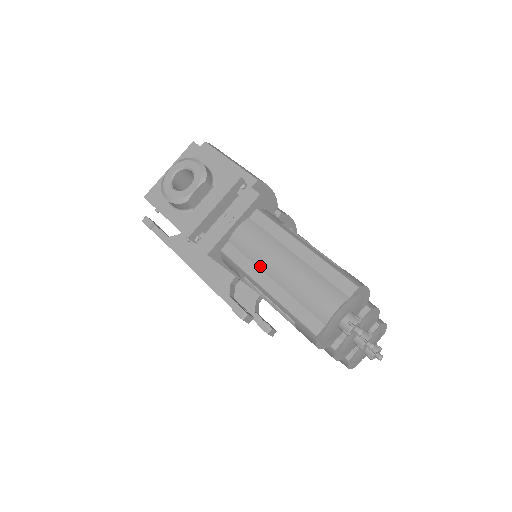
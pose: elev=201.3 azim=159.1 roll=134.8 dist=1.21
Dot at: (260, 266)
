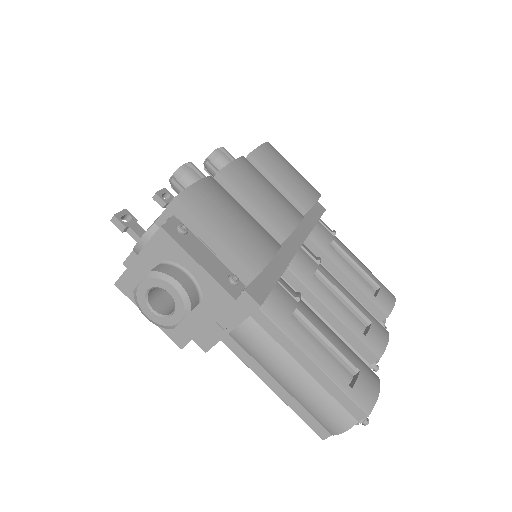
Dot at: (265, 369)
